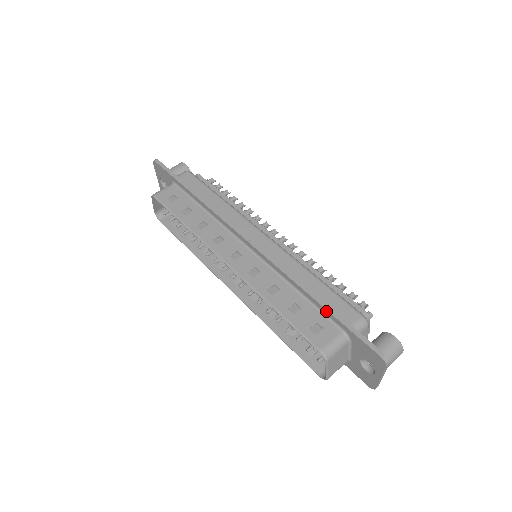
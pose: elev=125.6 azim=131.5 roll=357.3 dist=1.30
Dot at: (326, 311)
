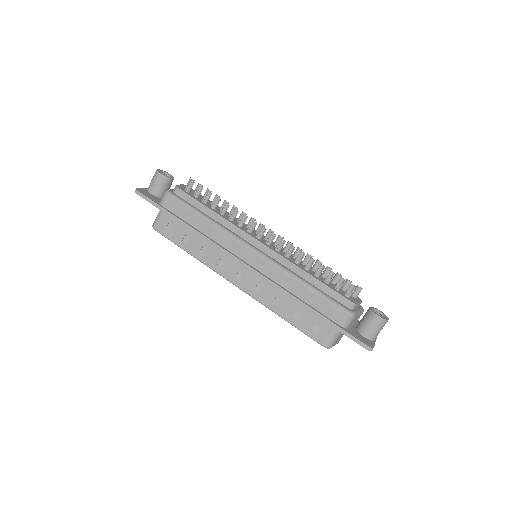
Dot at: (319, 317)
